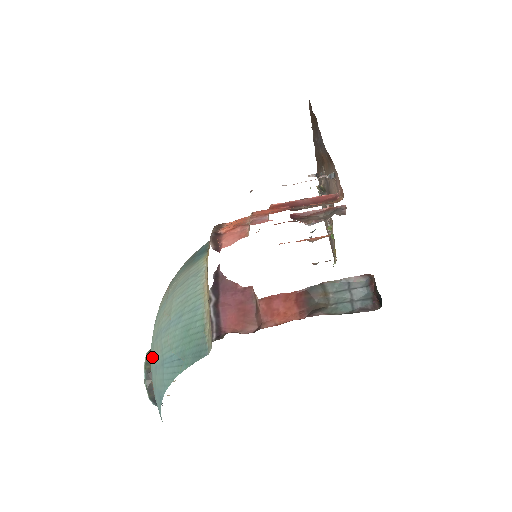
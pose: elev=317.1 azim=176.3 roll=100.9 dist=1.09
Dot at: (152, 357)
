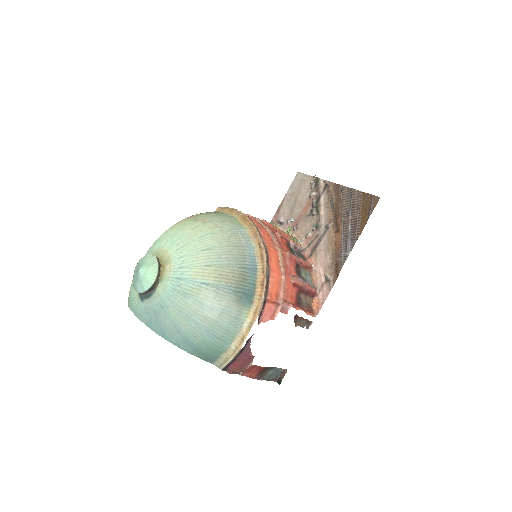
Dot at: (174, 313)
